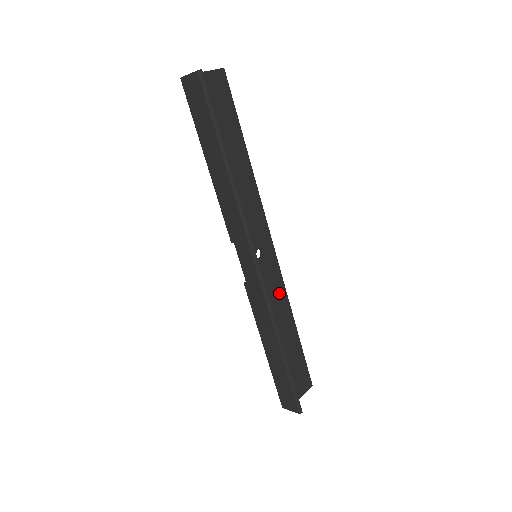
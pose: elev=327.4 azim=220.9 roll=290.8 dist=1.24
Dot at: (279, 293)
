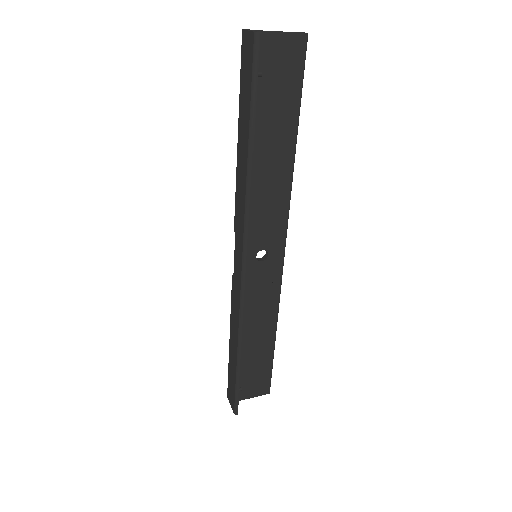
Dot at: (269, 300)
